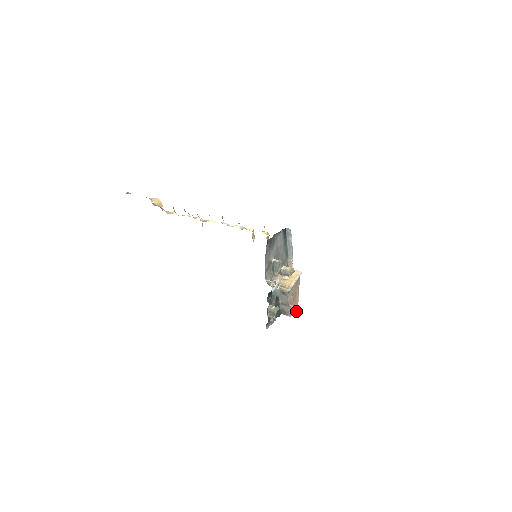
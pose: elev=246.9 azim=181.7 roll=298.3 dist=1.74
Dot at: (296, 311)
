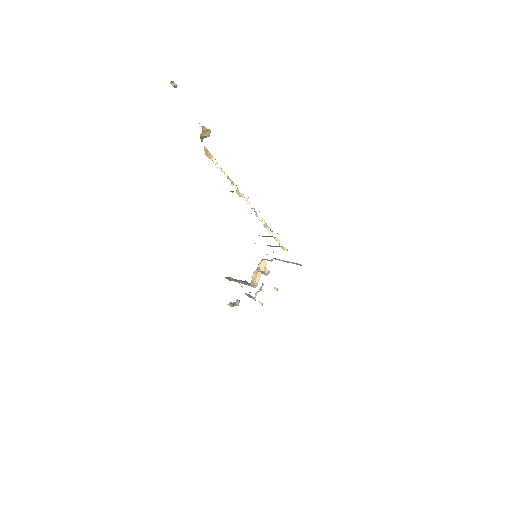
Dot at: occluded
